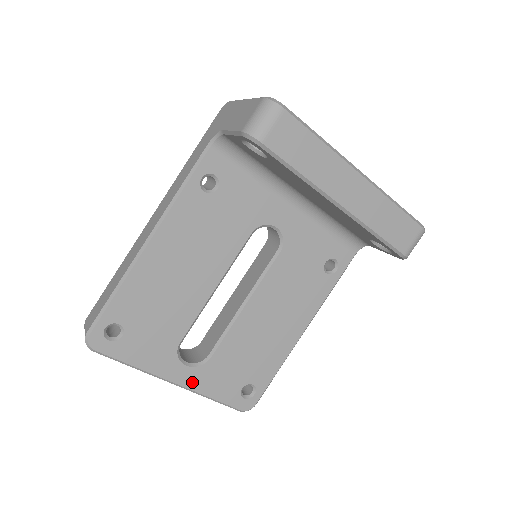
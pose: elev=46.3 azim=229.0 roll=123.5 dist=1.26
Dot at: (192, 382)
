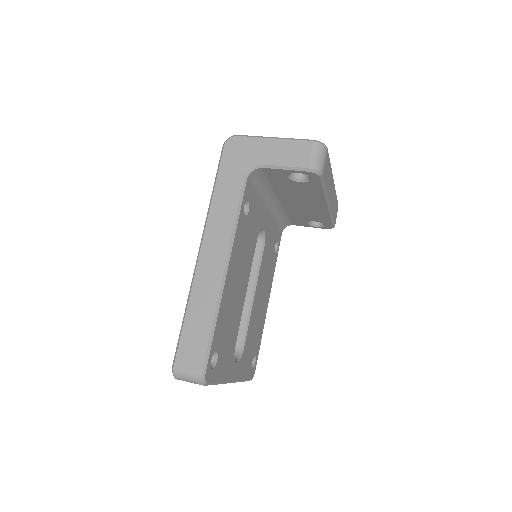
Dot at: (238, 374)
